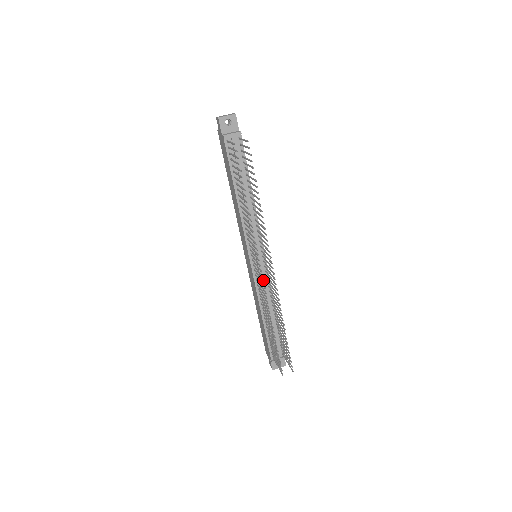
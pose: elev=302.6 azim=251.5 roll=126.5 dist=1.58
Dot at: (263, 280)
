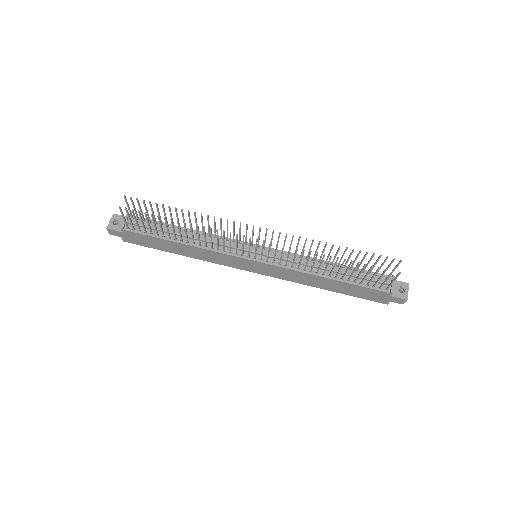
Dot at: (283, 258)
